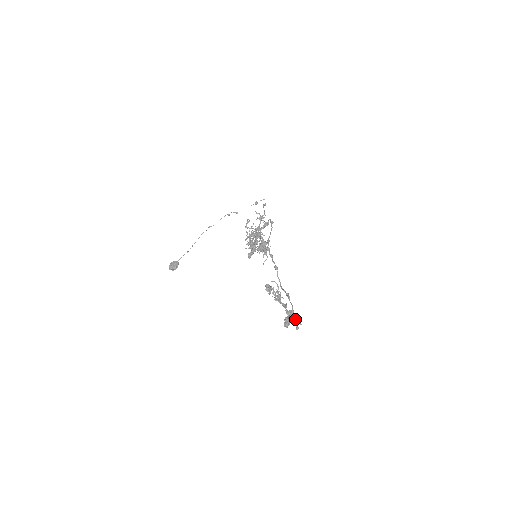
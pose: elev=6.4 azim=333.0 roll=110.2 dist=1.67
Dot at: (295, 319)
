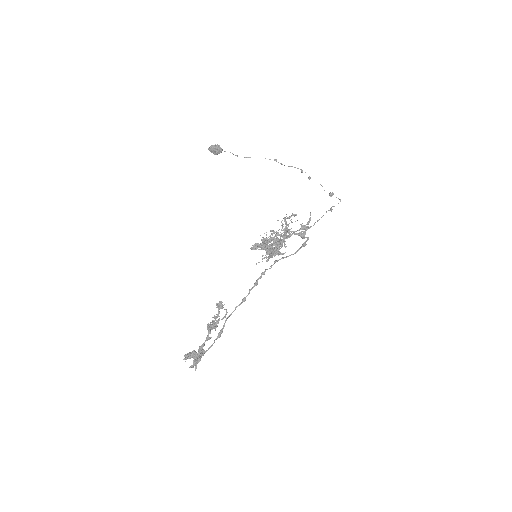
Dot at: (194, 365)
